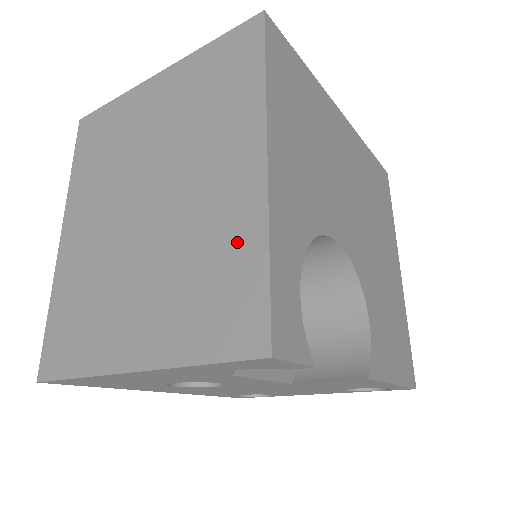
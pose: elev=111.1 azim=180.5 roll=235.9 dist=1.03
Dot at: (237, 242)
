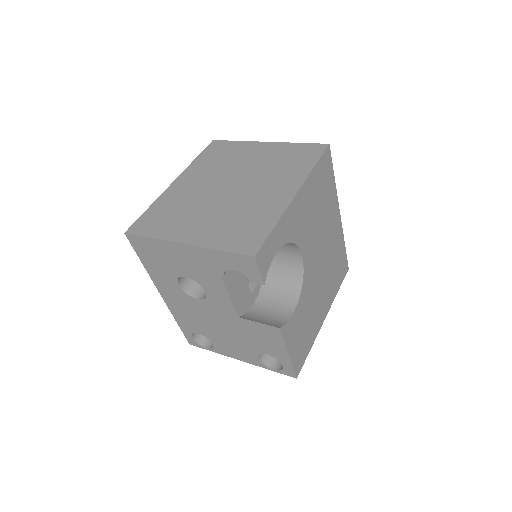
Dot at: (264, 216)
